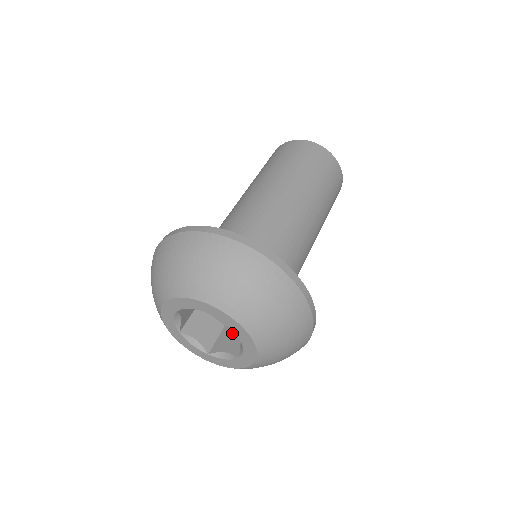
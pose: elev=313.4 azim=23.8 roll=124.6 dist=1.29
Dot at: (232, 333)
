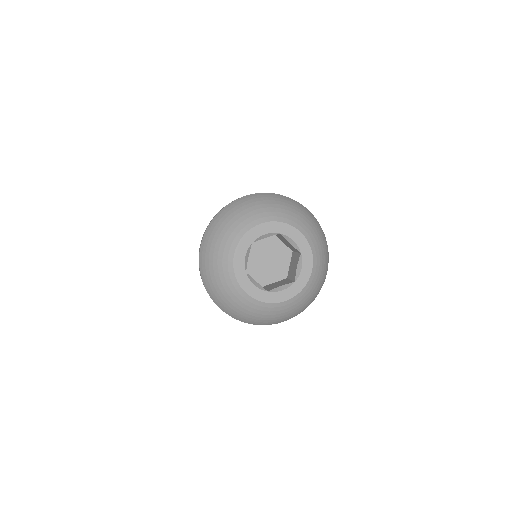
Dot at: (291, 268)
